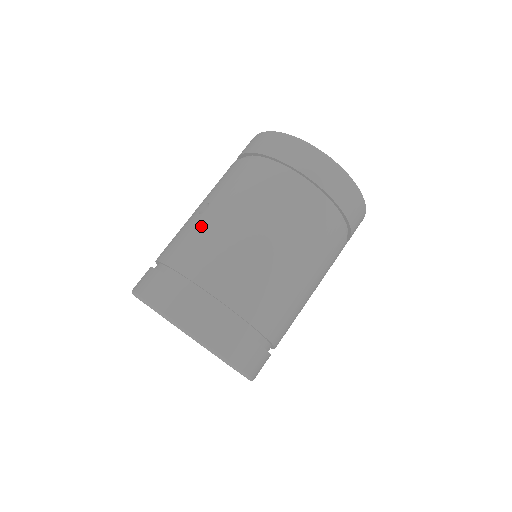
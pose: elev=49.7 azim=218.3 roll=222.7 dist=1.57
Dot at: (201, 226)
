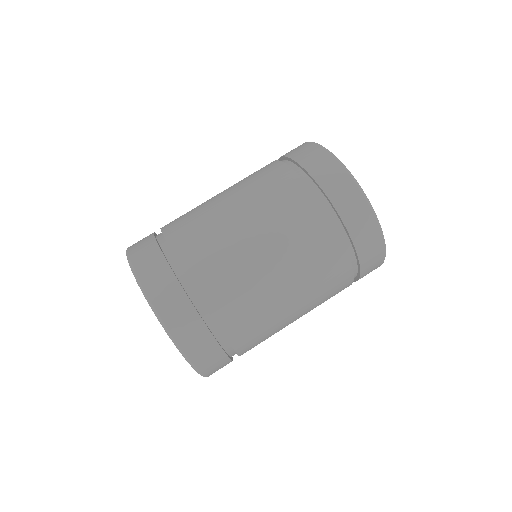
Dot at: occluded
